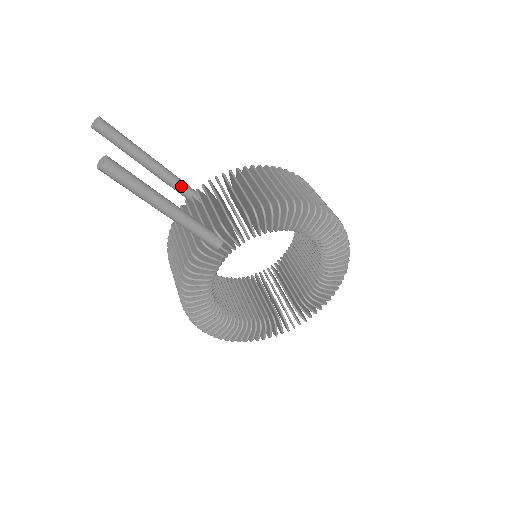
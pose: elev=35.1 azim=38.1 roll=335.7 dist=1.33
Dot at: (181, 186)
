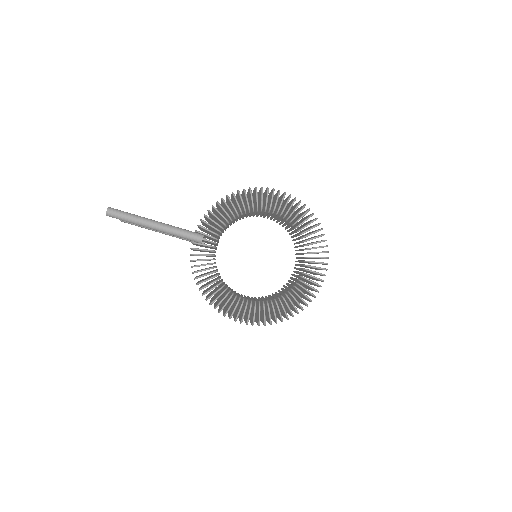
Dot at: occluded
